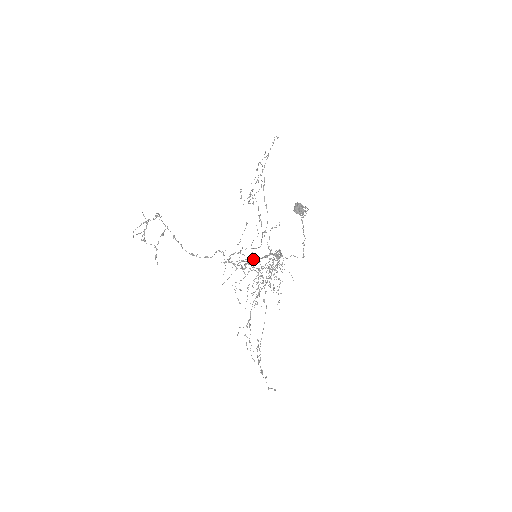
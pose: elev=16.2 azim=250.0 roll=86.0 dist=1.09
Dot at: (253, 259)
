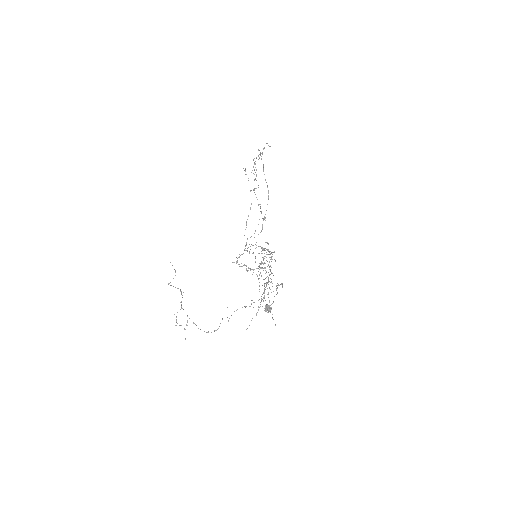
Dot at: (246, 306)
